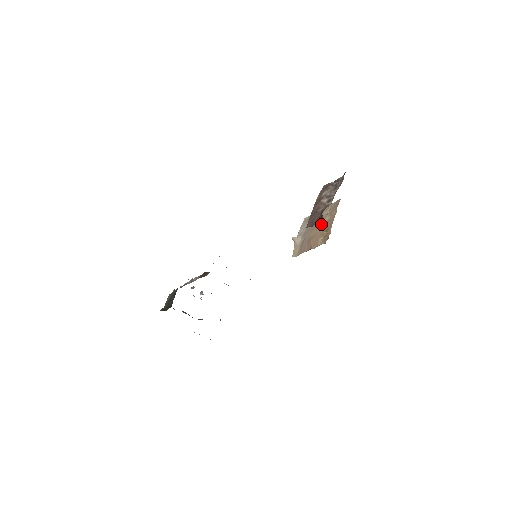
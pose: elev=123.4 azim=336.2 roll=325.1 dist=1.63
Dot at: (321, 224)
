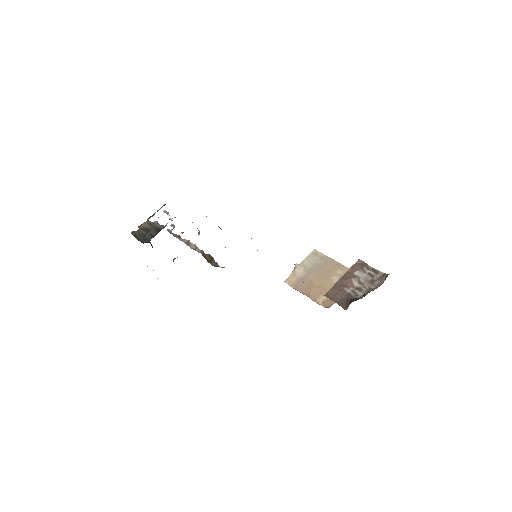
Dot at: (330, 281)
